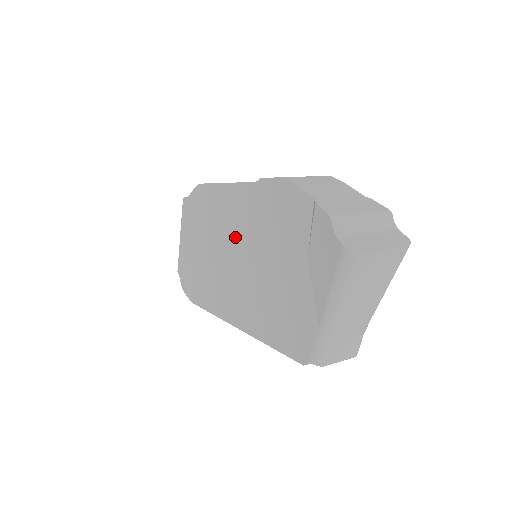
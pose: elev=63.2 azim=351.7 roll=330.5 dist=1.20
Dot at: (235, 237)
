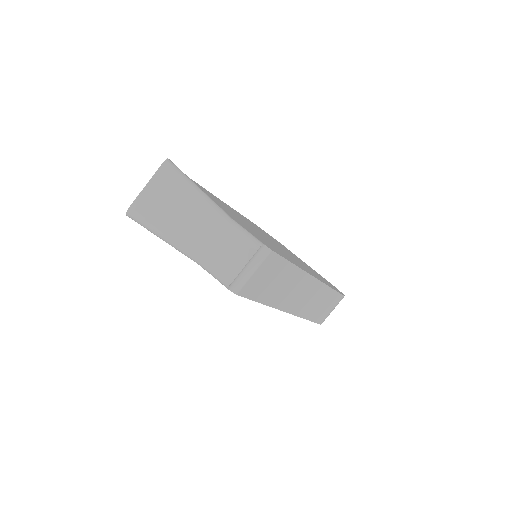
Dot at: occluded
